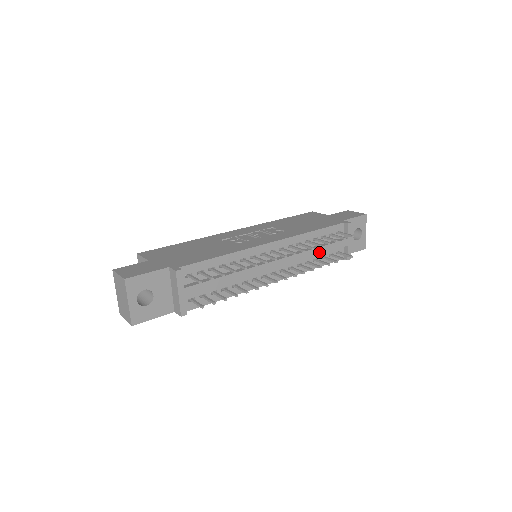
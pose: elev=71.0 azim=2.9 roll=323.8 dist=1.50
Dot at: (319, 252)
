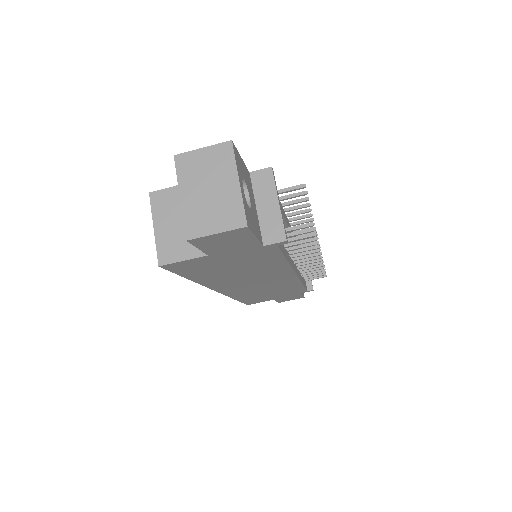
Dot at: occluded
